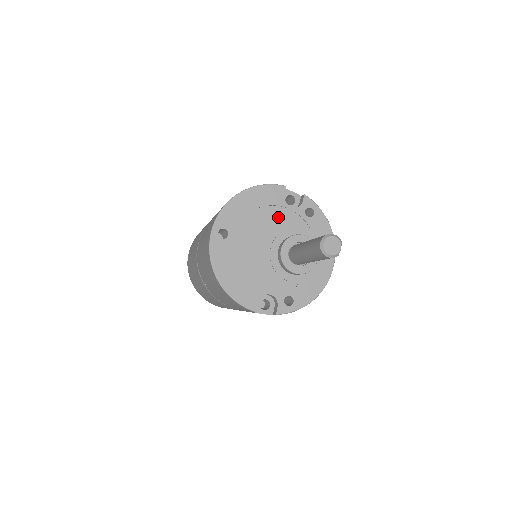
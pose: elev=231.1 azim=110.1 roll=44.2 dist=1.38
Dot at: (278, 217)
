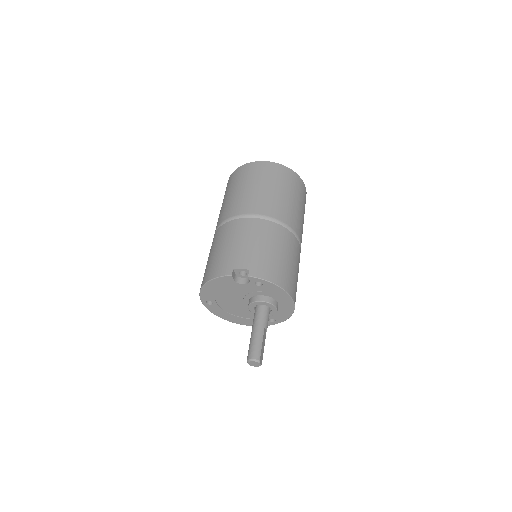
Dot at: (238, 289)
